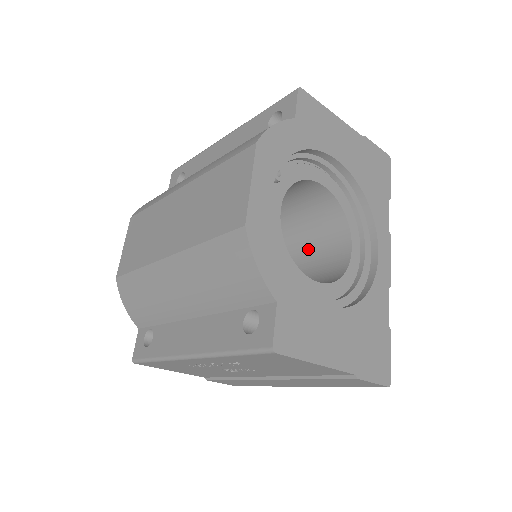
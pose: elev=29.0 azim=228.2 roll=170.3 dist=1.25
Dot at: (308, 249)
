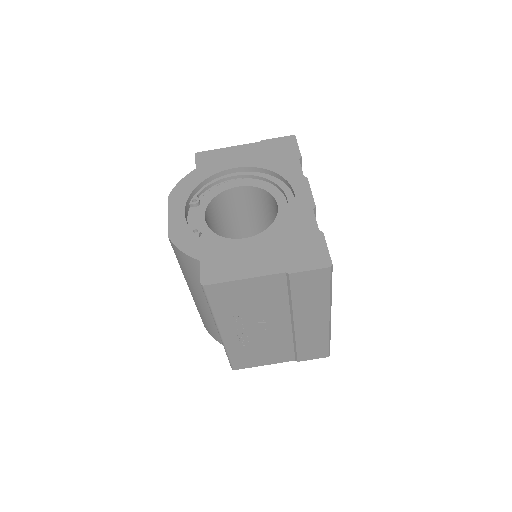
Dot at: occluded
